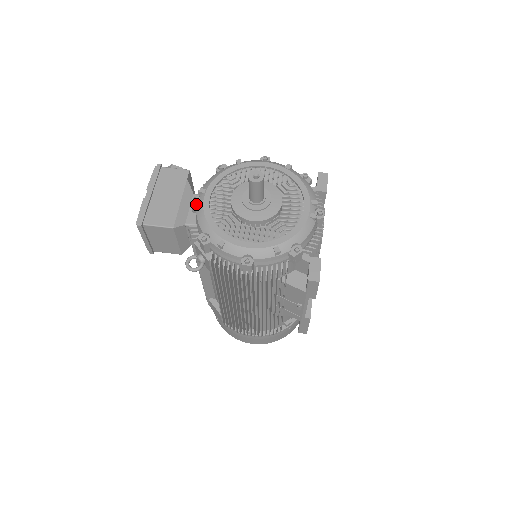
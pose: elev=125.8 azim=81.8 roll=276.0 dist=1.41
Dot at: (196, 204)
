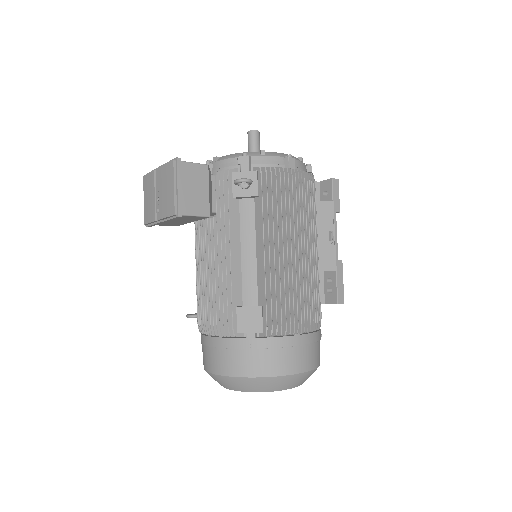
Dot at: occluded
